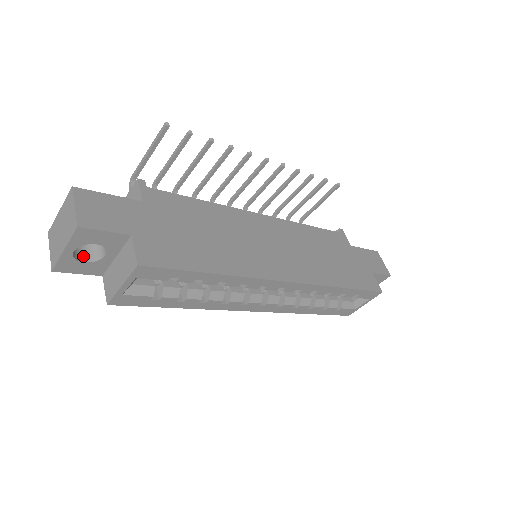
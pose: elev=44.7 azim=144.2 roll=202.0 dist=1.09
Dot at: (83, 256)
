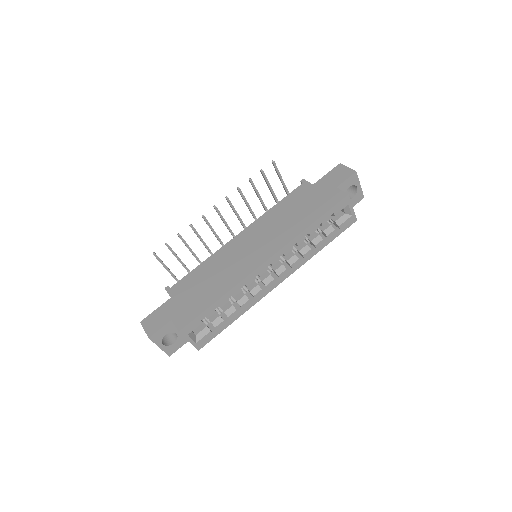
Dot at: (172, 341)
